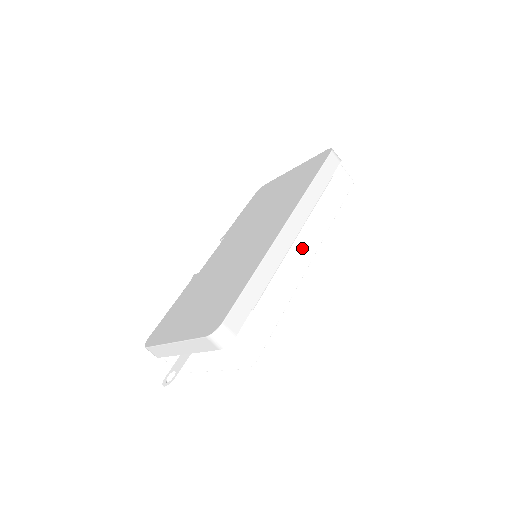
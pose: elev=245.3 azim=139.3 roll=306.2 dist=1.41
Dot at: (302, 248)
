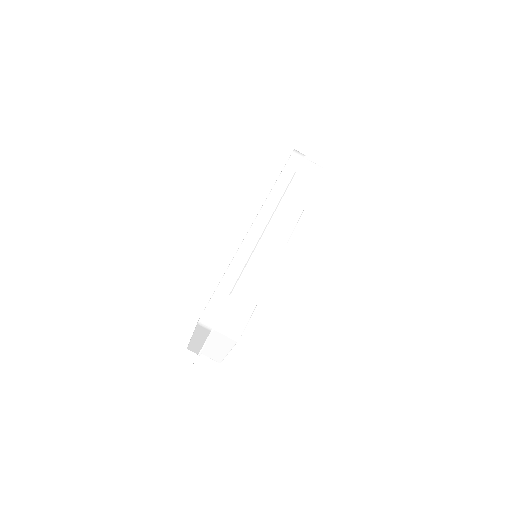
Dot at: (274, 238)
